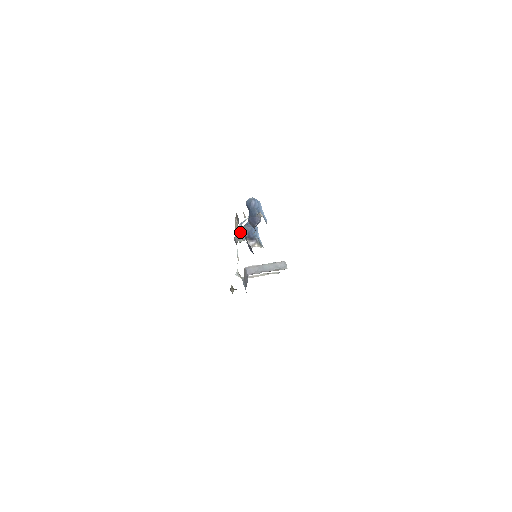
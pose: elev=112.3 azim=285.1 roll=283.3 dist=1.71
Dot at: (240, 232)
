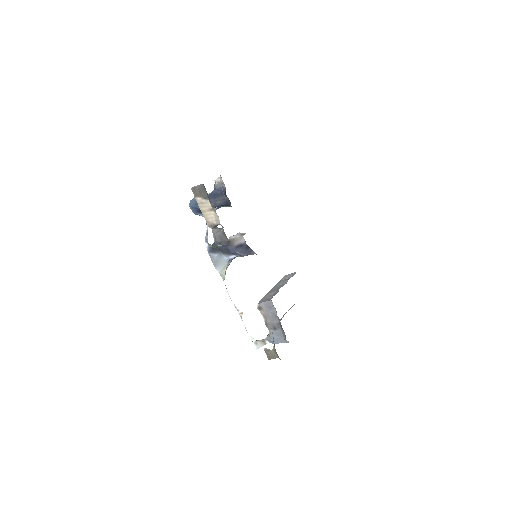
Dot at: (214, 253)
